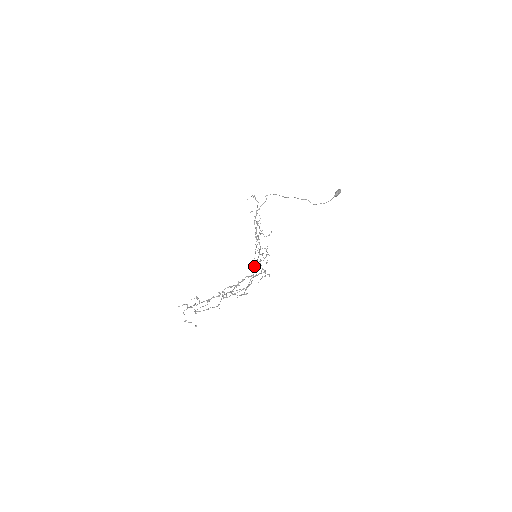
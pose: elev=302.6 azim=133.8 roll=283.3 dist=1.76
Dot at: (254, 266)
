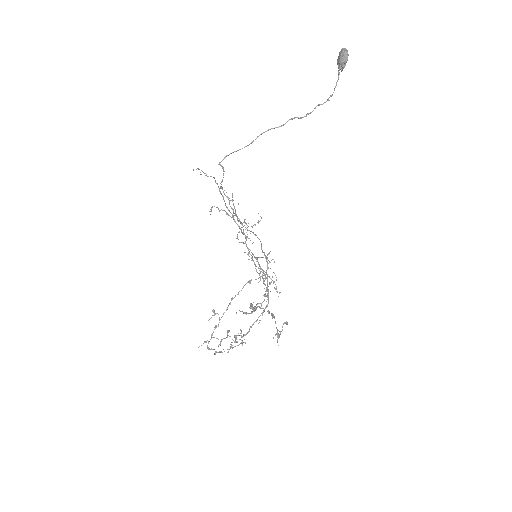
Dot at: occluded
